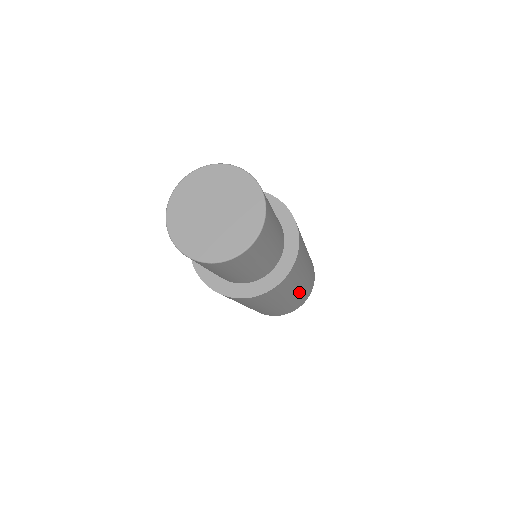
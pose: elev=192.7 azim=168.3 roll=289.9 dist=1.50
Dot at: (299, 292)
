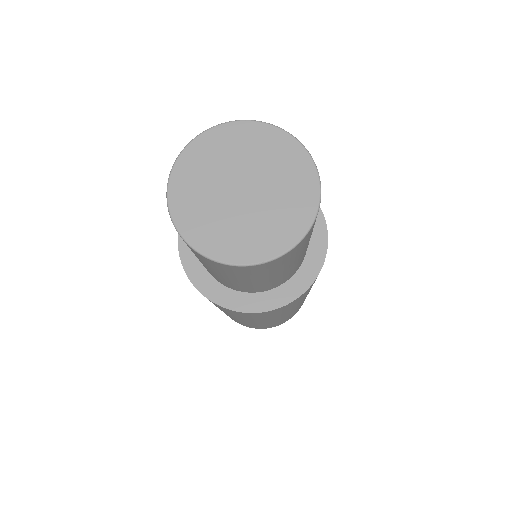
Dot at: occluded
